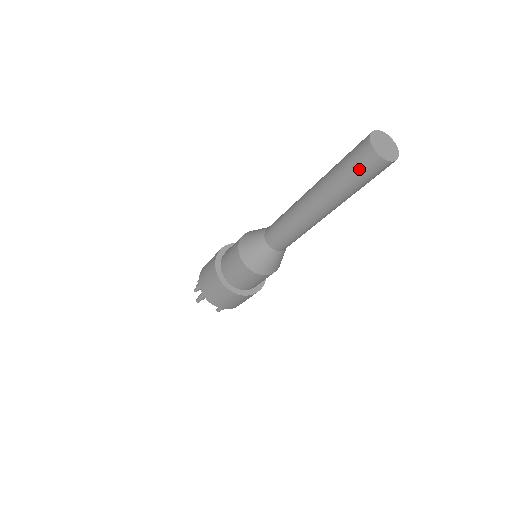
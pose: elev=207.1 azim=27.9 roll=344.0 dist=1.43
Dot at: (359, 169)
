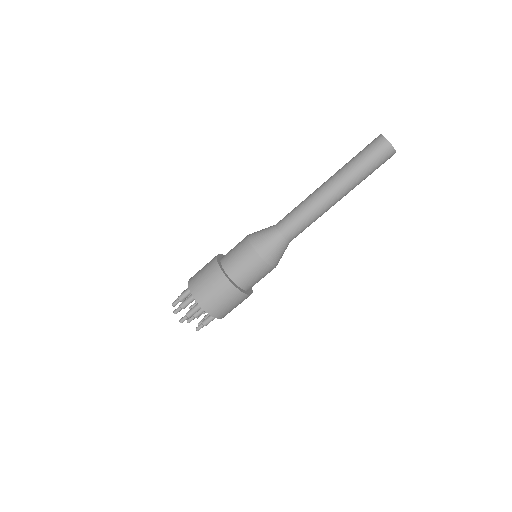
Dot at: (378, 158)
